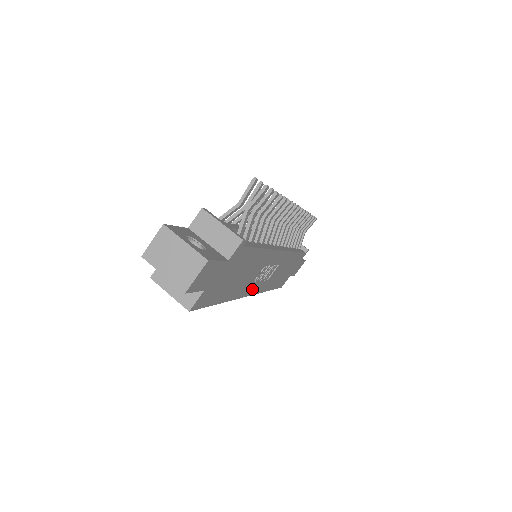
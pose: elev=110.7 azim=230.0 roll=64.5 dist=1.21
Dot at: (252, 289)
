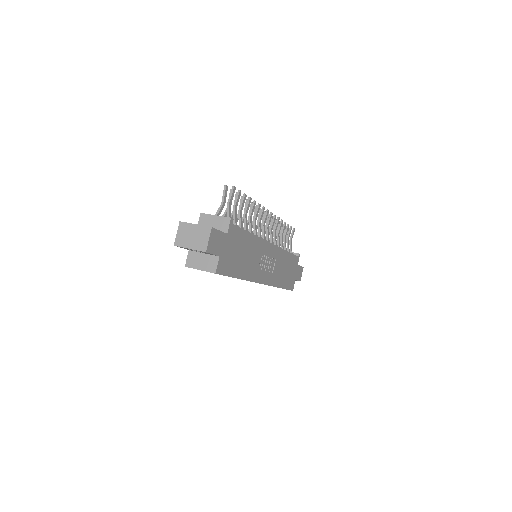
Dot at: (262, 277)
